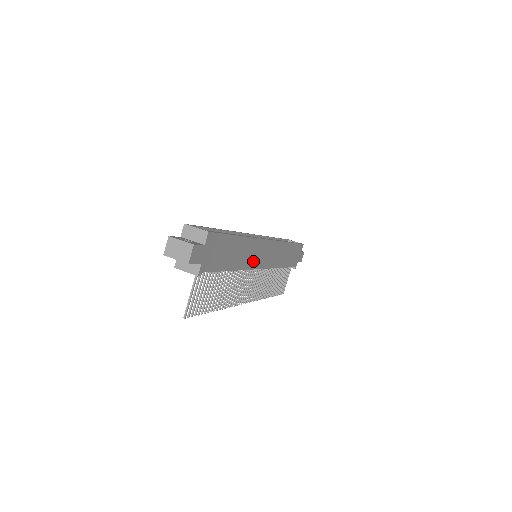
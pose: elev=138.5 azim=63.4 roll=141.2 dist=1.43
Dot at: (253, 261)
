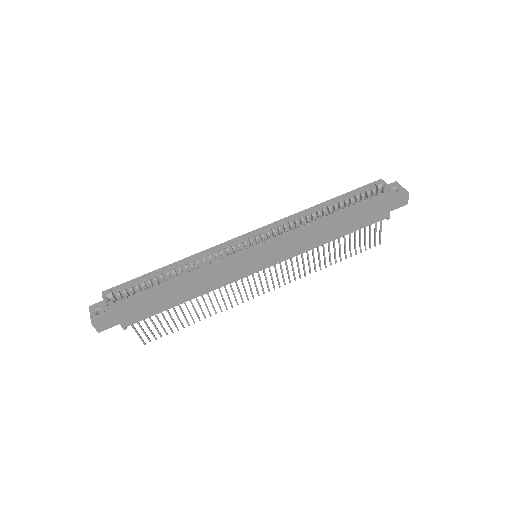
Dot at: (231, 276)
